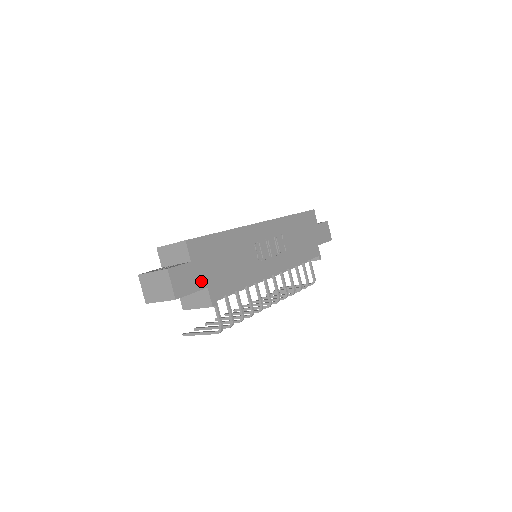
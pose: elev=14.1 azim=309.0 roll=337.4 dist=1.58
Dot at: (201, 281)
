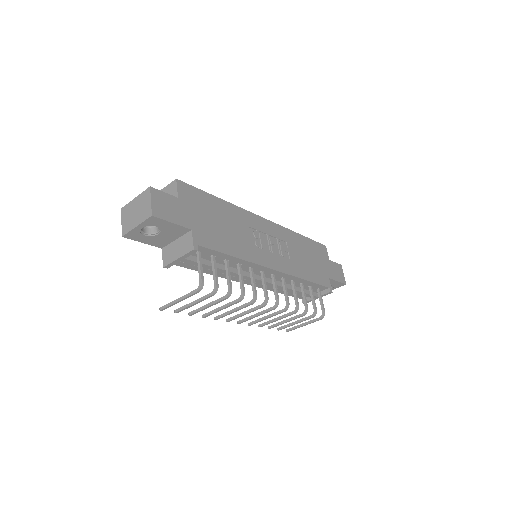
Dot at: (185, 220)
